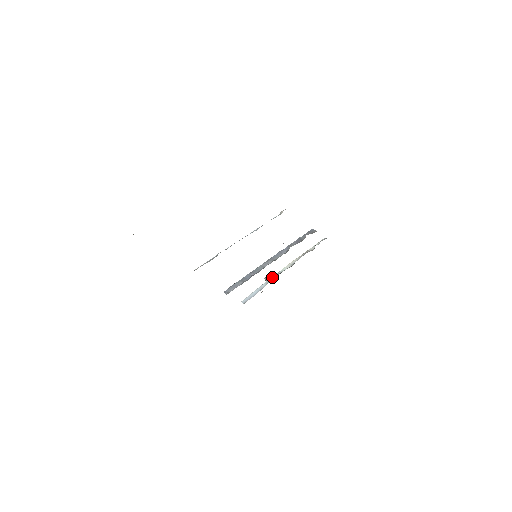
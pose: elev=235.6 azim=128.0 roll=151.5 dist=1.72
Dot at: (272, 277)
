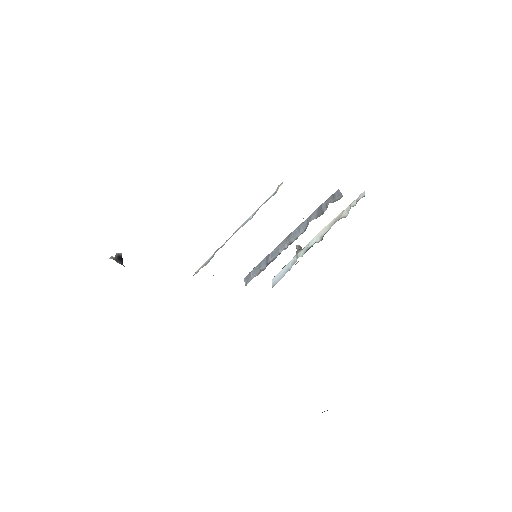
Dot at: (301, 251)
